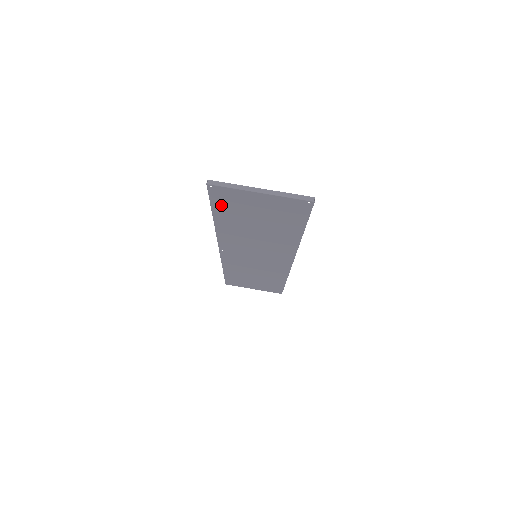
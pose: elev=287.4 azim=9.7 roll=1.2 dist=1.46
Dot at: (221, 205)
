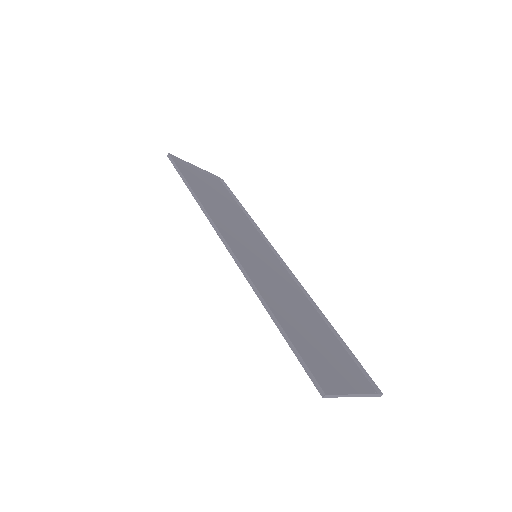
Dot at: (303, 356)
